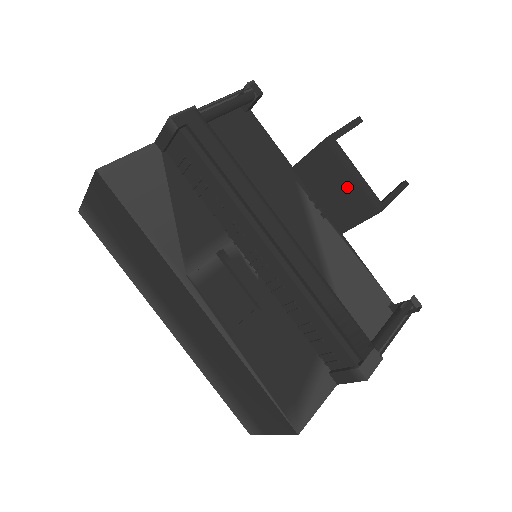
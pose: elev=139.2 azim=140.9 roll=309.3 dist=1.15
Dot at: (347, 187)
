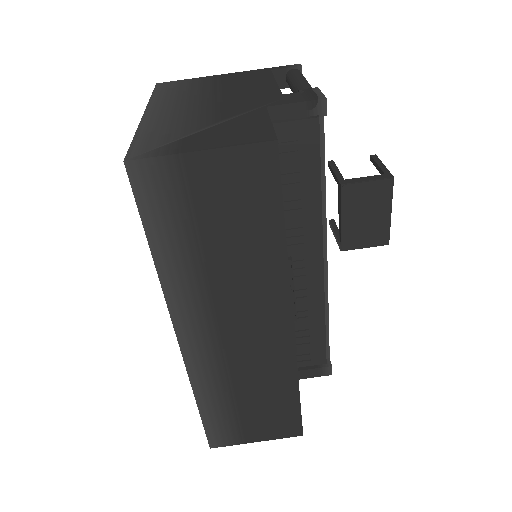
Dot at: (380, 219)
